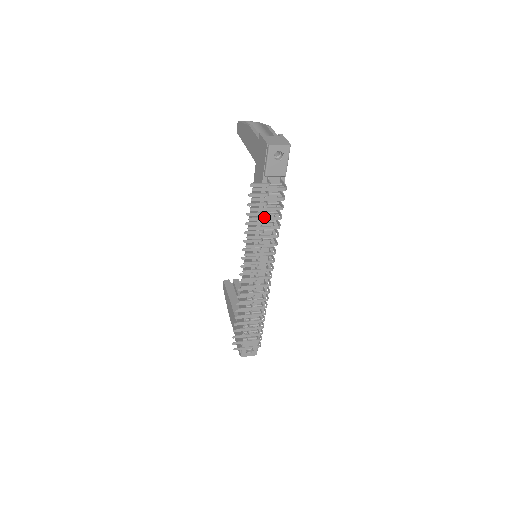
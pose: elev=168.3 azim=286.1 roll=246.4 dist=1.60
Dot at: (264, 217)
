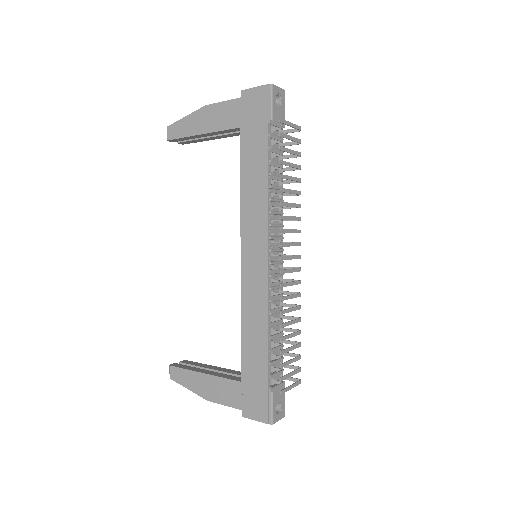
Dot at: occluded
